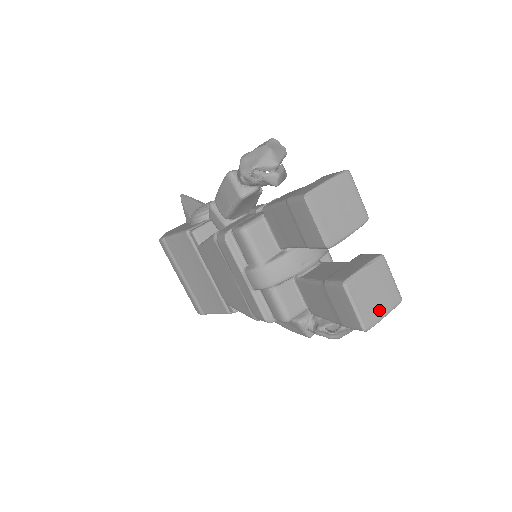
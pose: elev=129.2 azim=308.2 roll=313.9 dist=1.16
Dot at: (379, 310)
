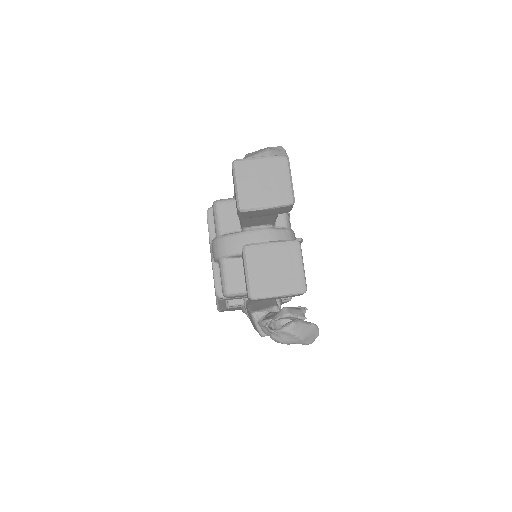
Dot at: (273, 286)
